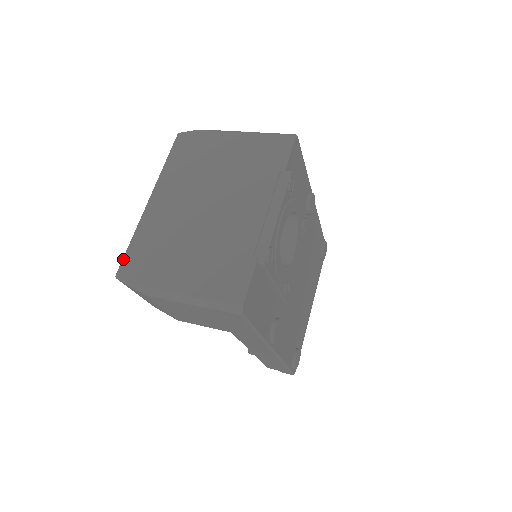
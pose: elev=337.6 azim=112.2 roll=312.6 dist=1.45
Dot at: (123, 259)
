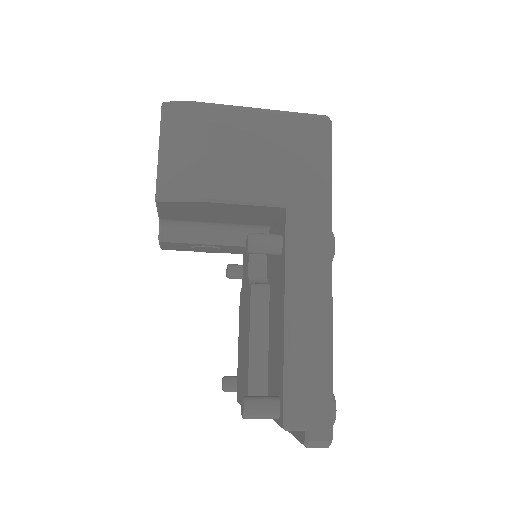
Dot at: occluded
